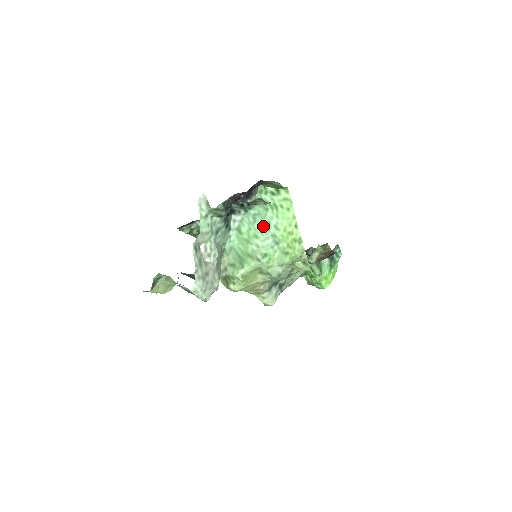
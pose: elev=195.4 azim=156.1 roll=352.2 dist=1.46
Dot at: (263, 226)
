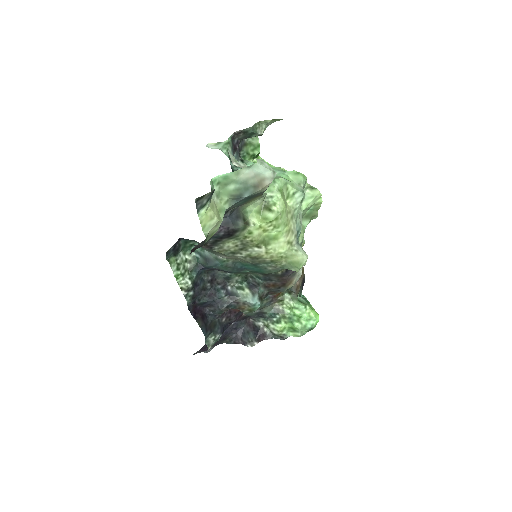
Dot at: occluded
